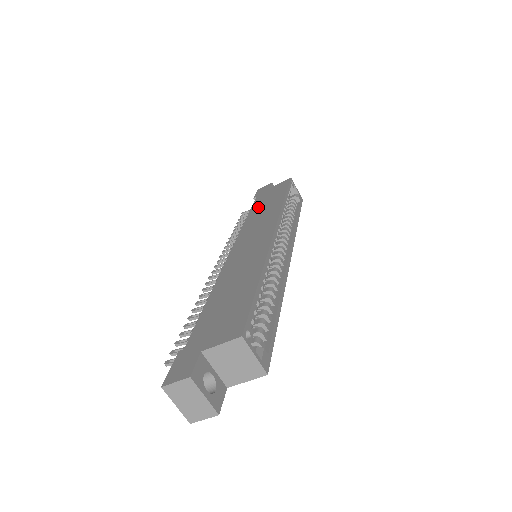
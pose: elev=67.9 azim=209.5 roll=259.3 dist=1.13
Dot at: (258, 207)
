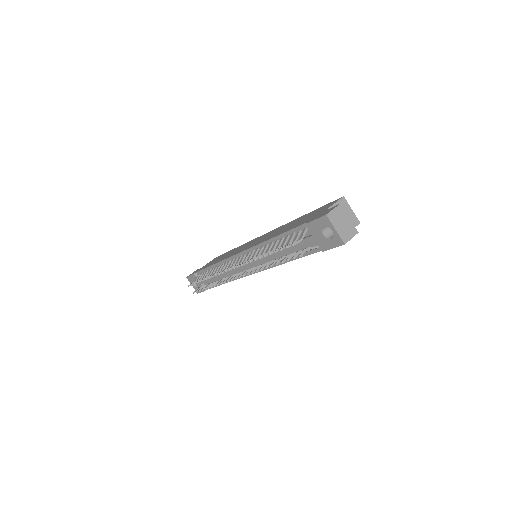
Dot at: occluded
